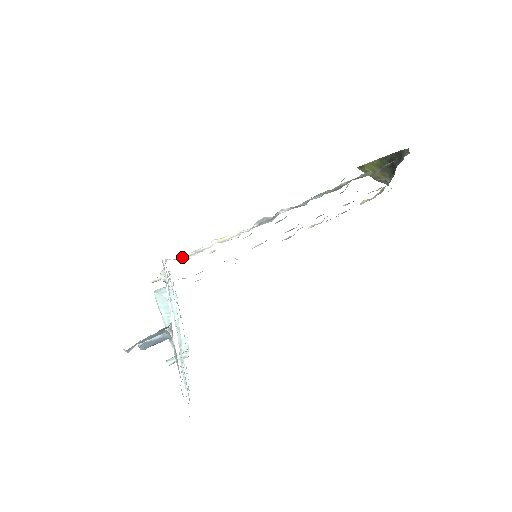
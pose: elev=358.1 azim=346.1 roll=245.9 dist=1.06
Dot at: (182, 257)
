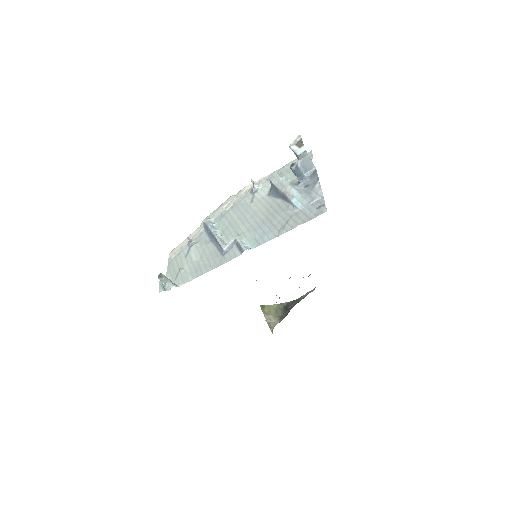
Dot at: occluded
